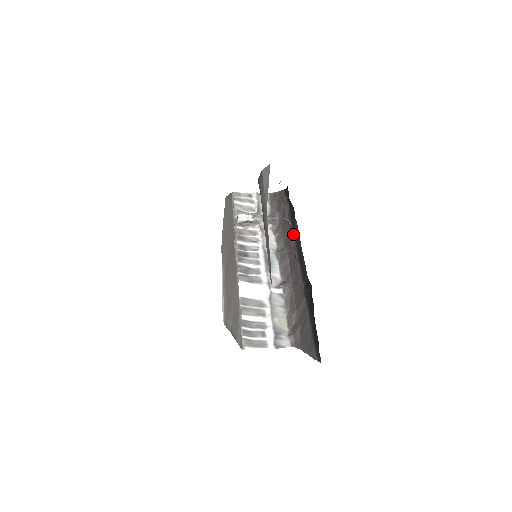
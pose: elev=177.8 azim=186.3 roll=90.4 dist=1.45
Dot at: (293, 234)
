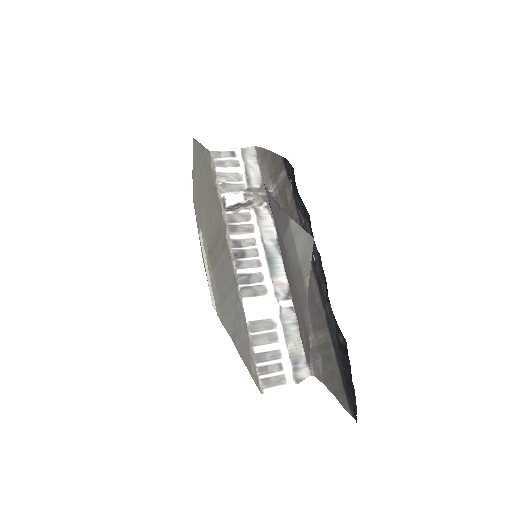
Dot at: occluded
